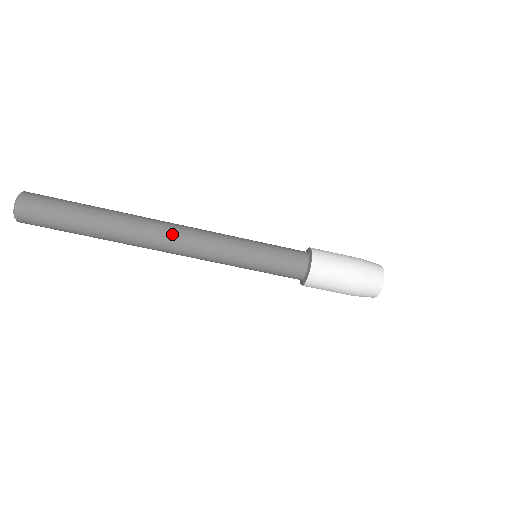
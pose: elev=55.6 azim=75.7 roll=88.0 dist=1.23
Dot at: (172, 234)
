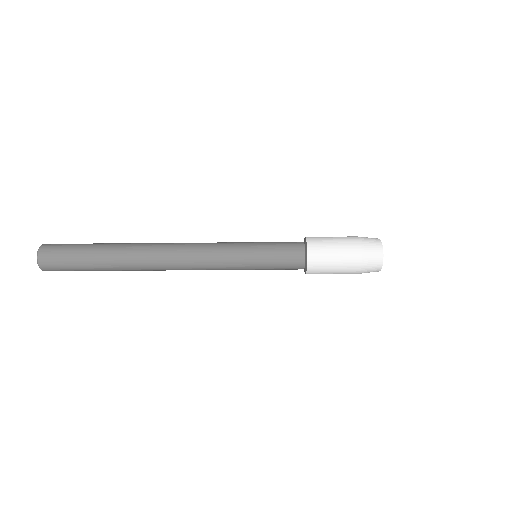
Dot at: (174, 258)
